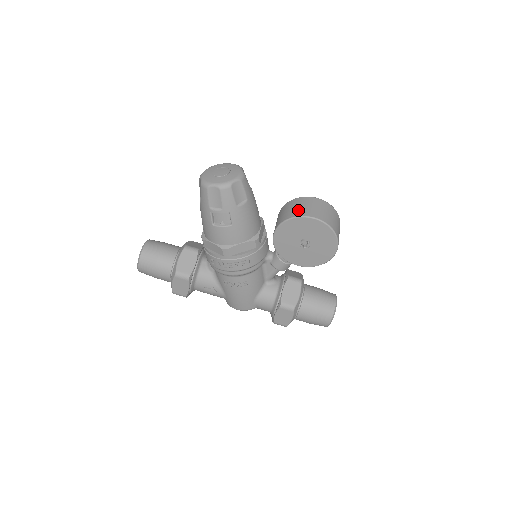
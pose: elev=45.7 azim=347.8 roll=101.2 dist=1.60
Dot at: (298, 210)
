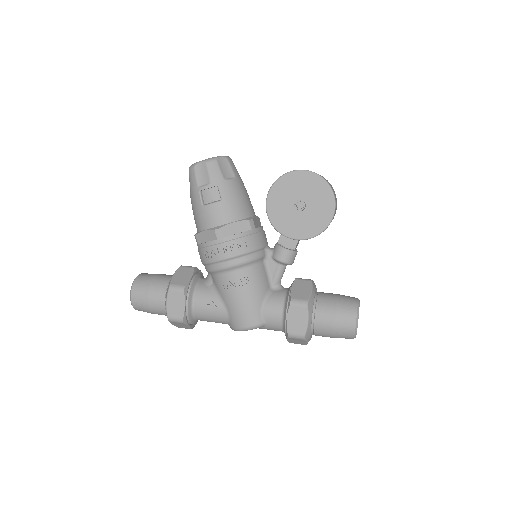
Dot at: occluded
